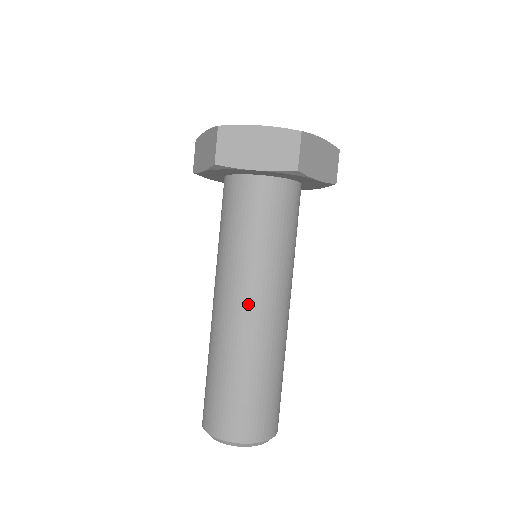
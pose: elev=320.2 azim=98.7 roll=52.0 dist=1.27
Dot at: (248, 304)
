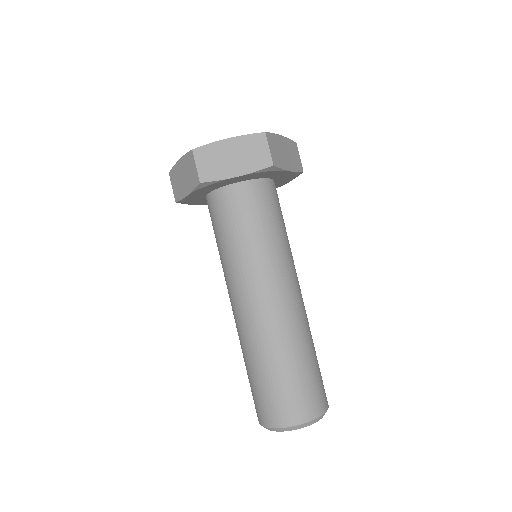
Dot at: (267, 296)
